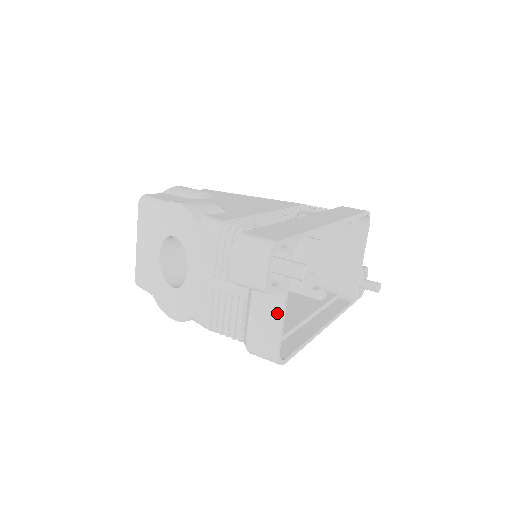
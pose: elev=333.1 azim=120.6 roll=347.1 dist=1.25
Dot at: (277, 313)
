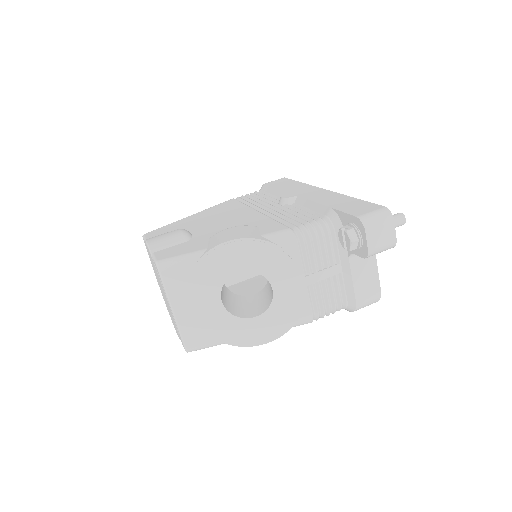
Dot at: (373, 265)
